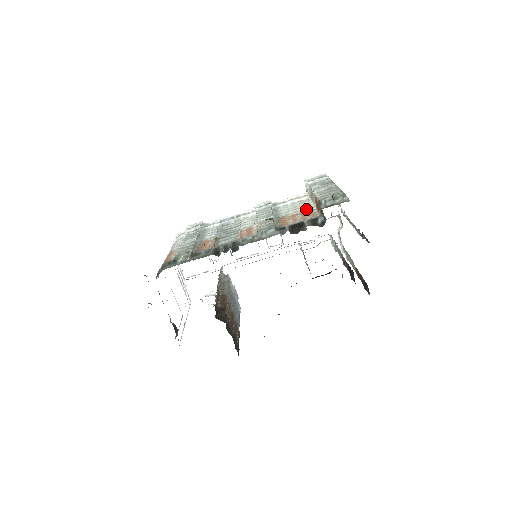
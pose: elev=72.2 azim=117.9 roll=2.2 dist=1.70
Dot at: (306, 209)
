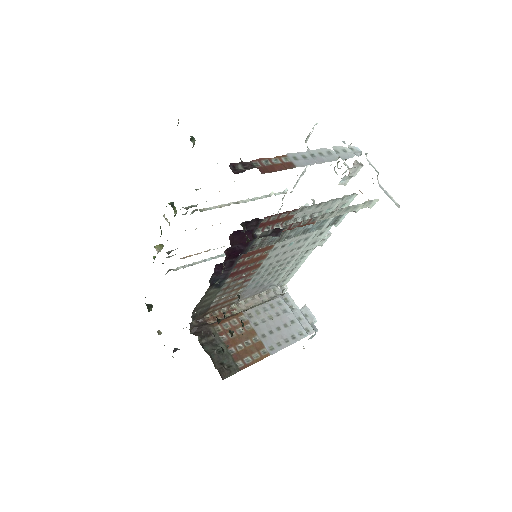
Dot at: occluded
